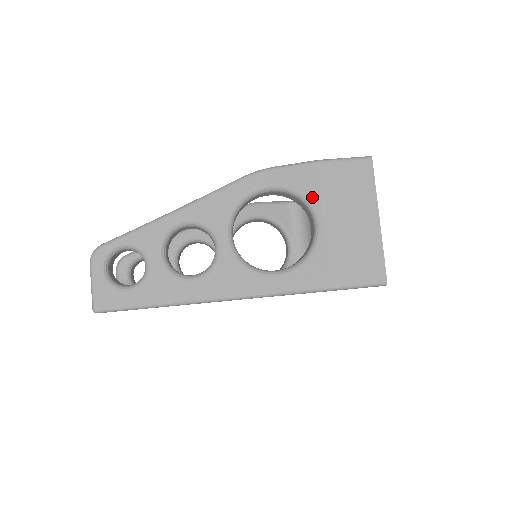
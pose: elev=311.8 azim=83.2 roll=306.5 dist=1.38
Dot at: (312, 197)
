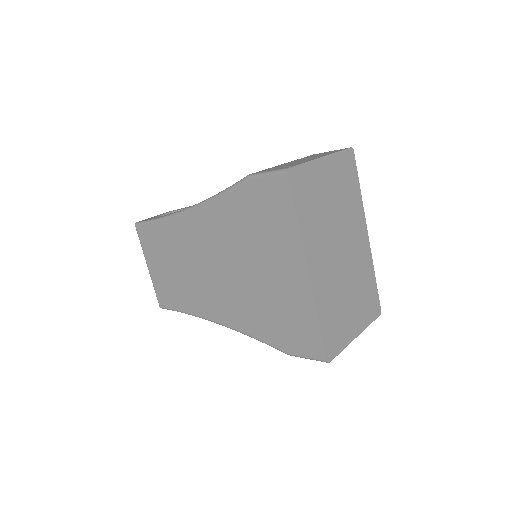
Dot at: occluded
